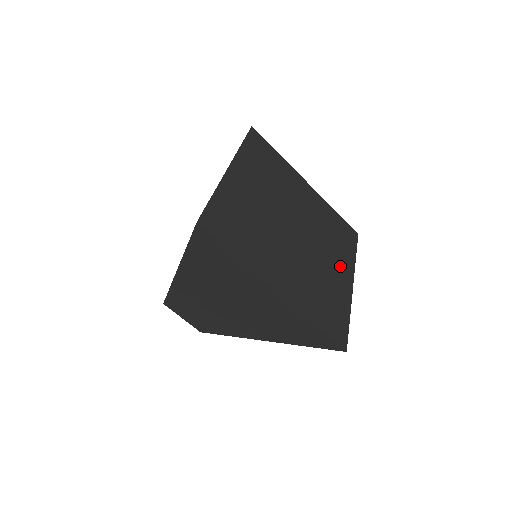
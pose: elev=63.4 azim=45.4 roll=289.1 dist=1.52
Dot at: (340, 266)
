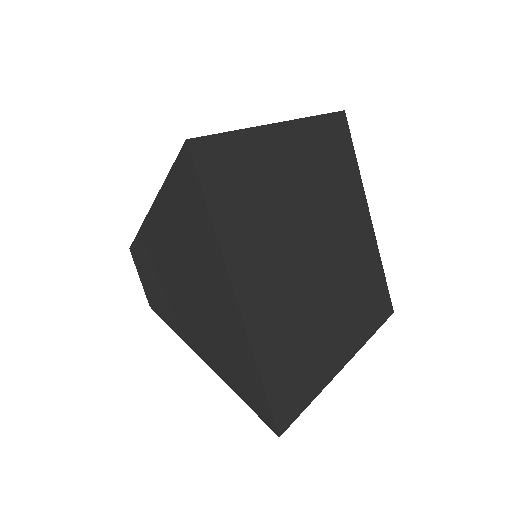
Dot at: (346, 330)
